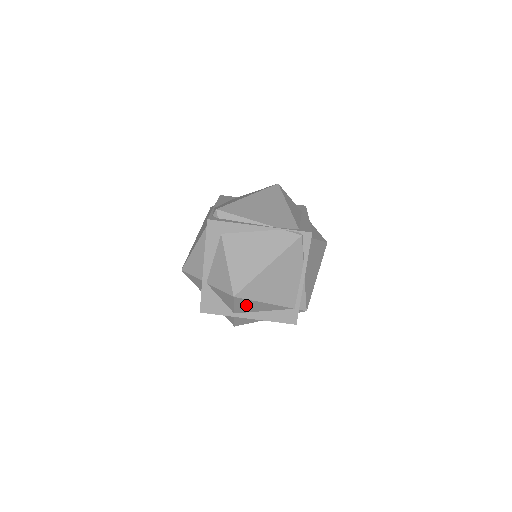
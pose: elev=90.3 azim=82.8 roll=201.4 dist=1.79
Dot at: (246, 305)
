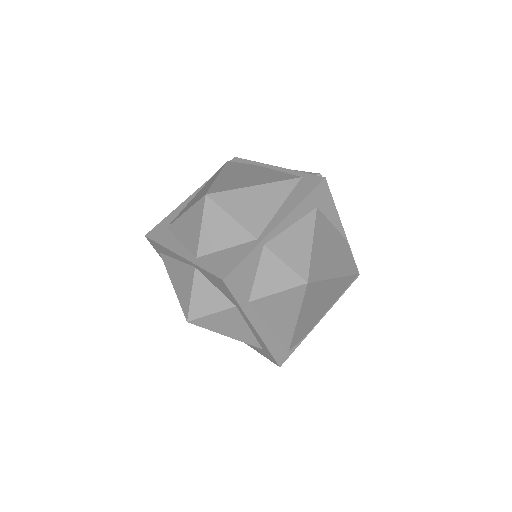
Dot at: (244, 207)
